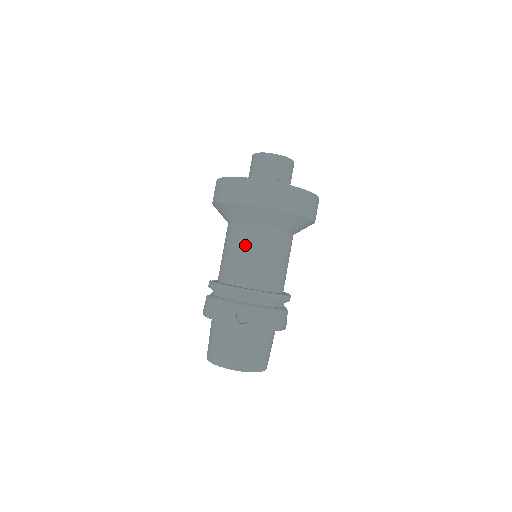
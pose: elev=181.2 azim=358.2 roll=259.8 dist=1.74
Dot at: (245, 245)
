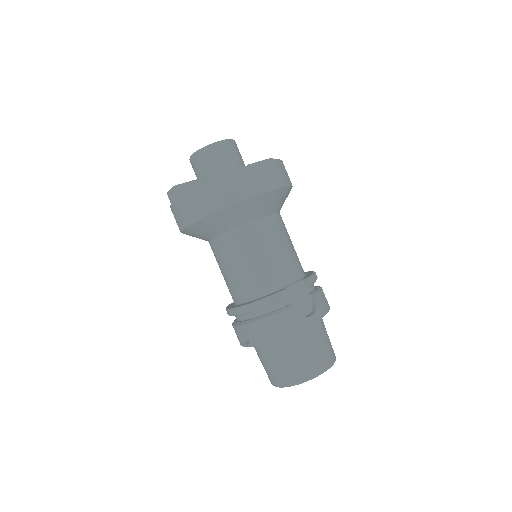
Dot at: (217, 262)
